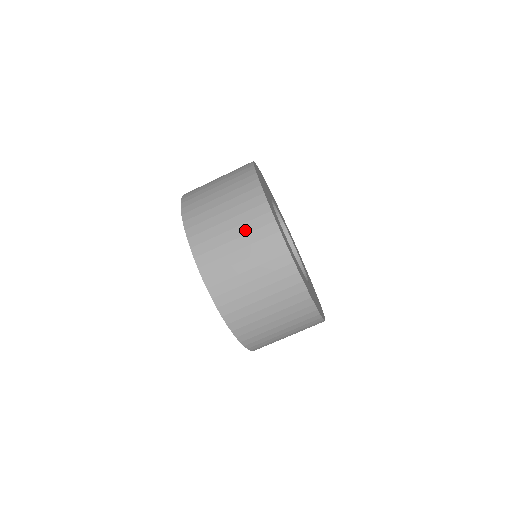
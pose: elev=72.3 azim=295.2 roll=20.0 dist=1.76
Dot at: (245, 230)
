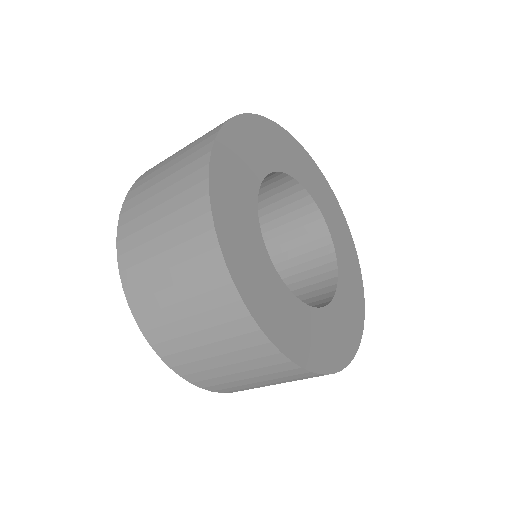
Dot at: (199, 306)
